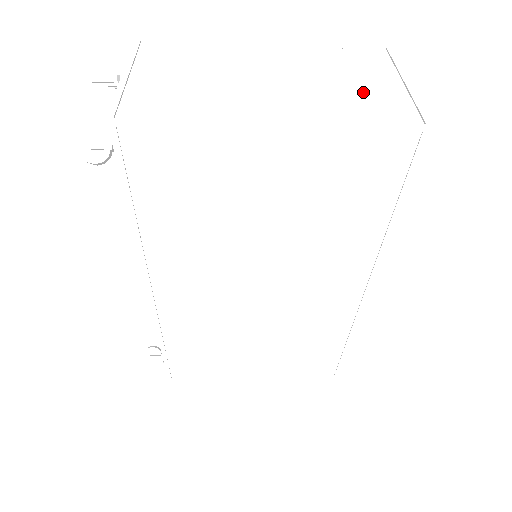
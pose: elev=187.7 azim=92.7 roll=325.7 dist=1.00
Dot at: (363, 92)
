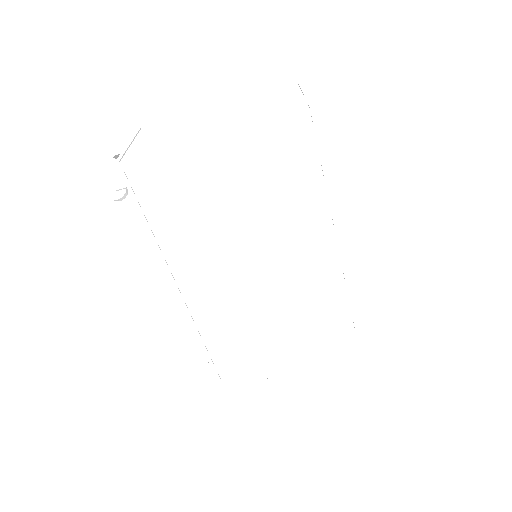
Dot at: (274, 107)
